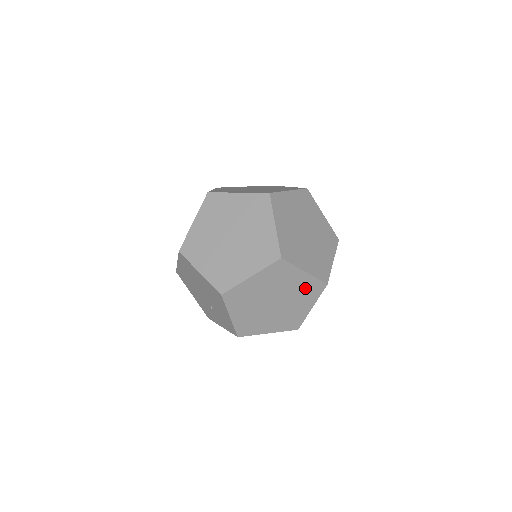
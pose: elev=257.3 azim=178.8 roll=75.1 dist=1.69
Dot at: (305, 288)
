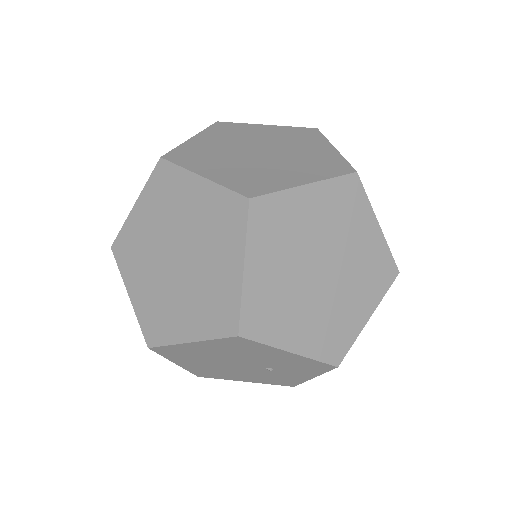
Dot at: (335, 208)
